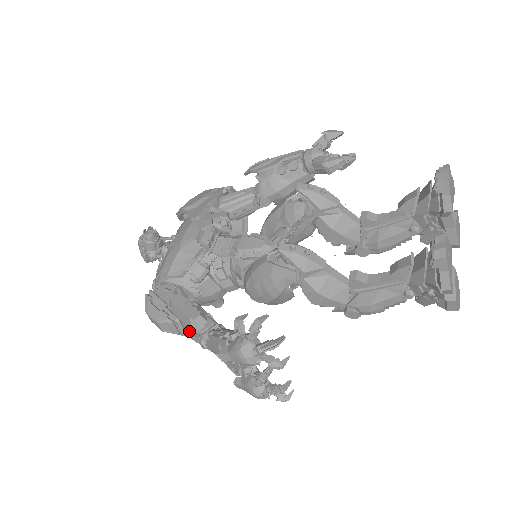
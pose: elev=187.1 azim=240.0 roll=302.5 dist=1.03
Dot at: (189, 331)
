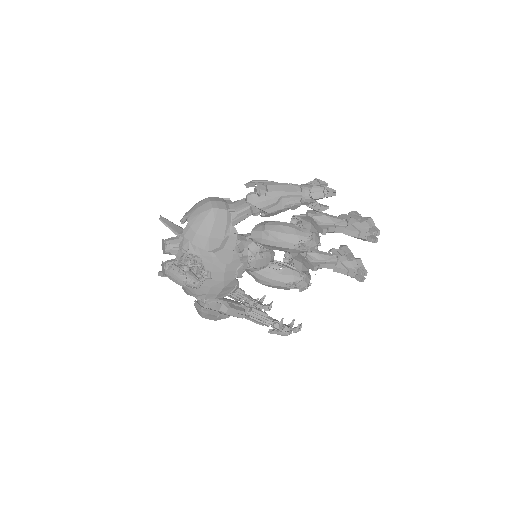
Dot at: occluded
